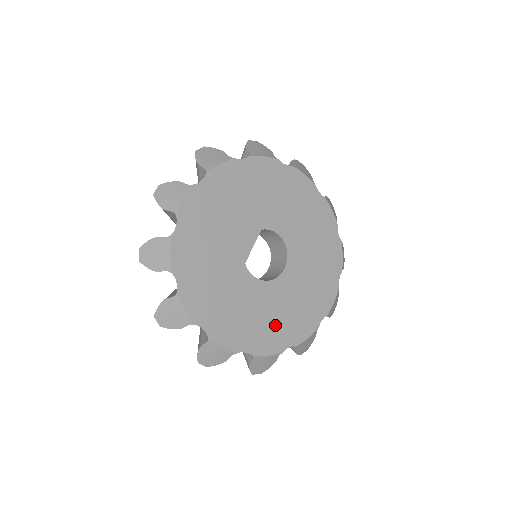
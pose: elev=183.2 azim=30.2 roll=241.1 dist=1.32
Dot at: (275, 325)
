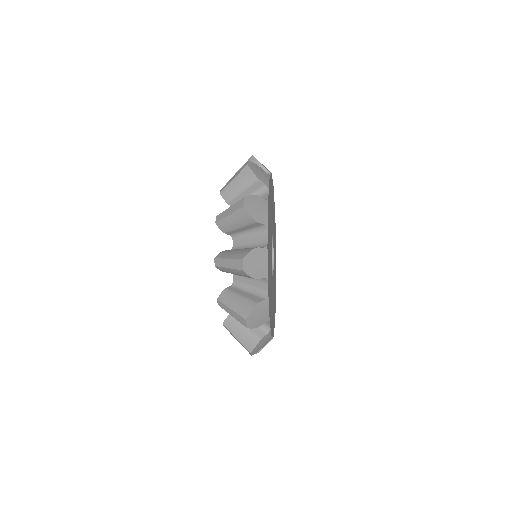
Dot at: occluded
